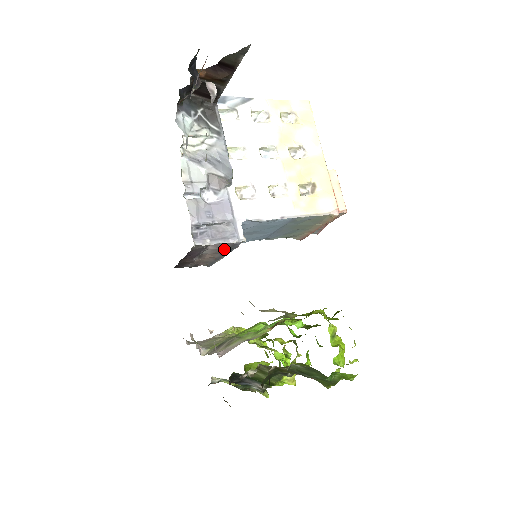
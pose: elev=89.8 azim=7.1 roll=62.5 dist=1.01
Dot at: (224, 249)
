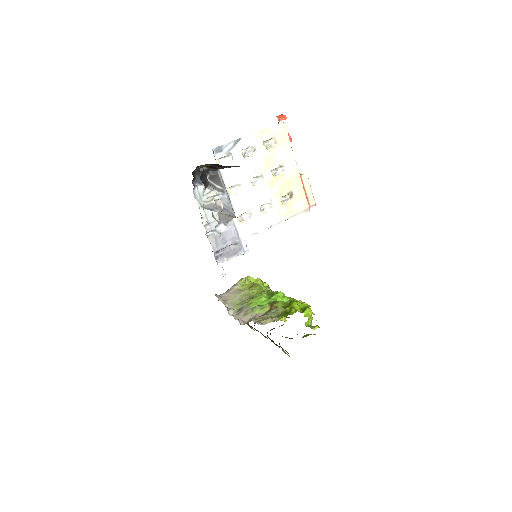
Dot at: occluded
